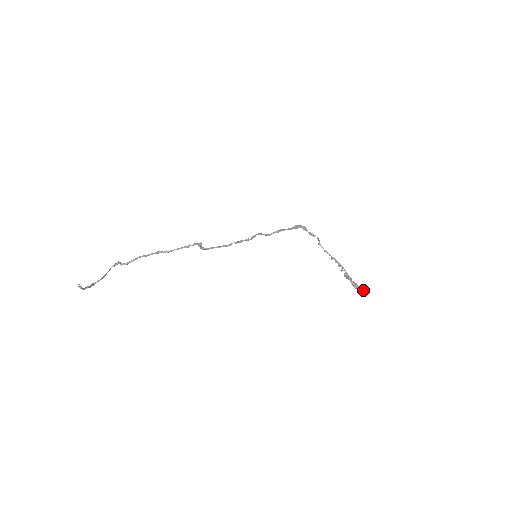
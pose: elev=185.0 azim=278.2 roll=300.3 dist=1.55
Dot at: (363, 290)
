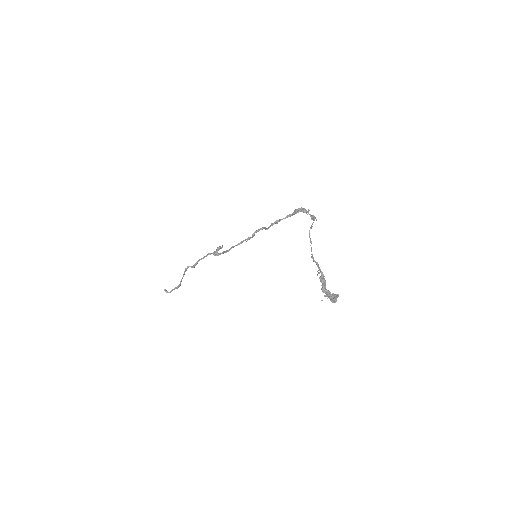
Dot at: (332, 301)
